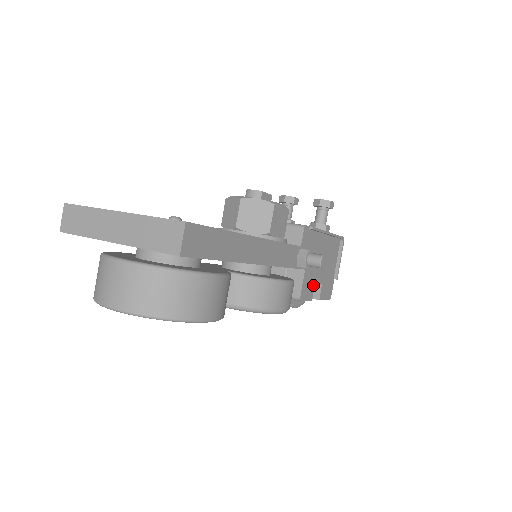
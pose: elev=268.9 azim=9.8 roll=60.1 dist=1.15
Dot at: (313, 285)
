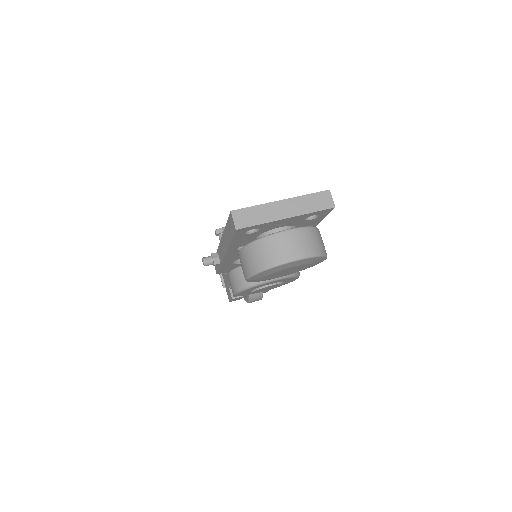
Dot at: occluded
